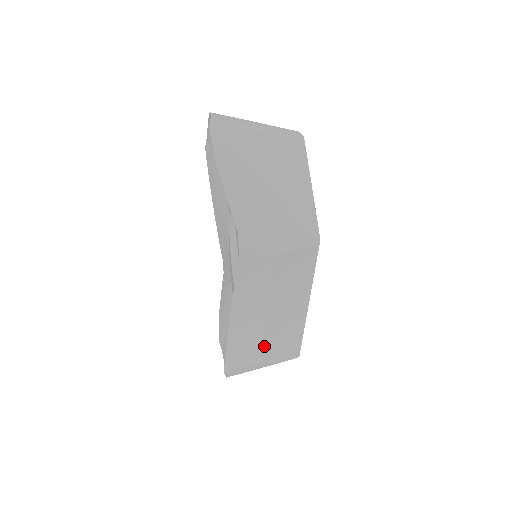
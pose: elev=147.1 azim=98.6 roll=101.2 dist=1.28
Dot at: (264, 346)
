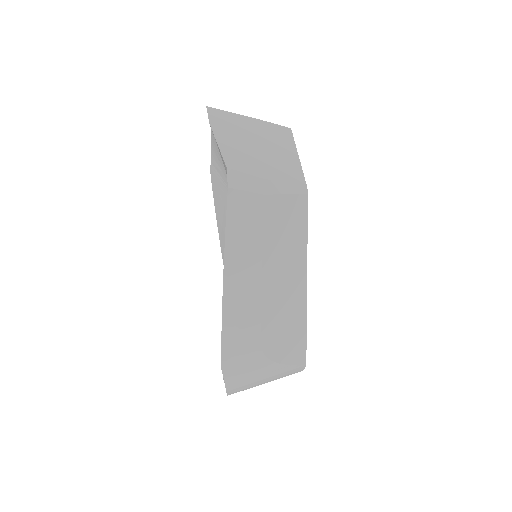
Dot at: (263, 328)
